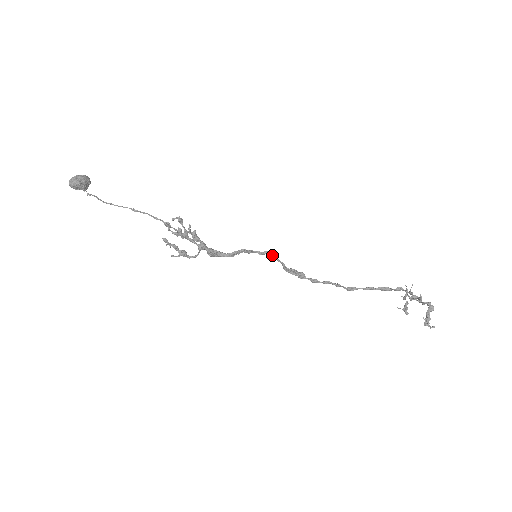
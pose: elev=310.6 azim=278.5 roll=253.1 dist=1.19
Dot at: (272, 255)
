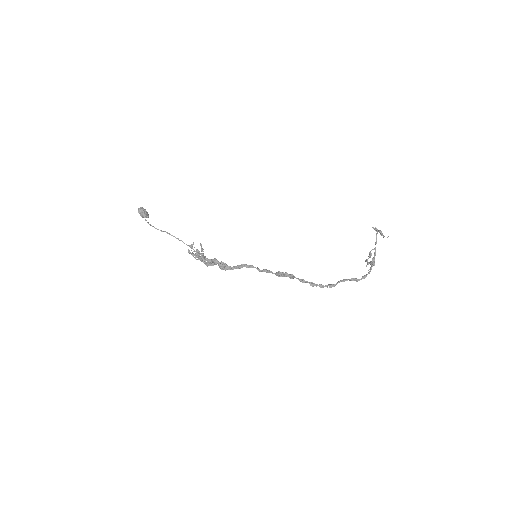
Dot at: (266, 270)
